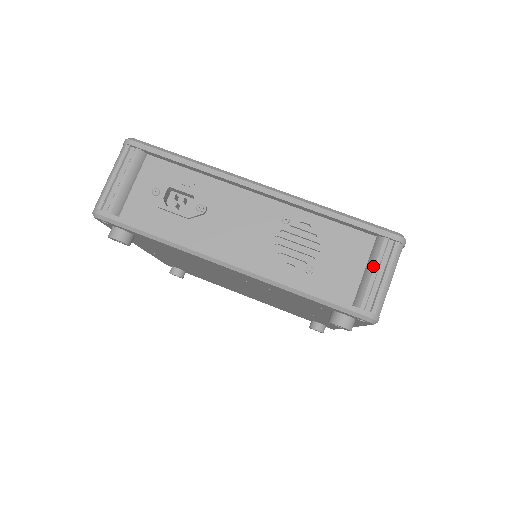
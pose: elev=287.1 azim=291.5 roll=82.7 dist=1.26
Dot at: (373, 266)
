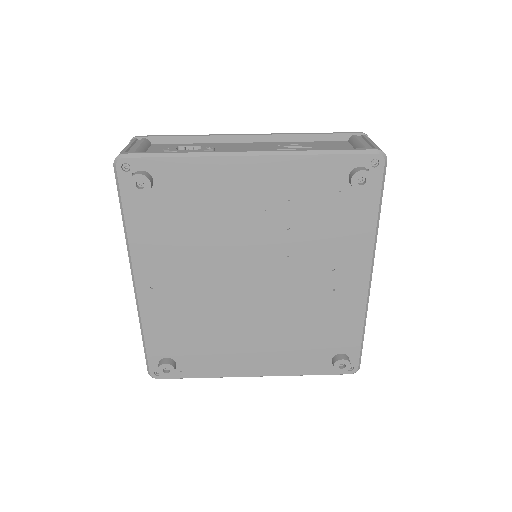
Dot at: (358, 141)
